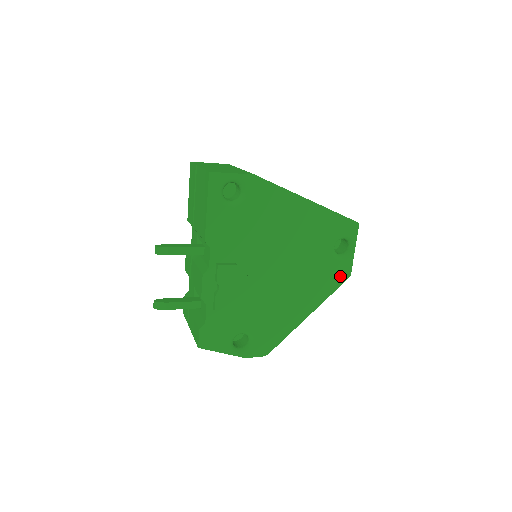
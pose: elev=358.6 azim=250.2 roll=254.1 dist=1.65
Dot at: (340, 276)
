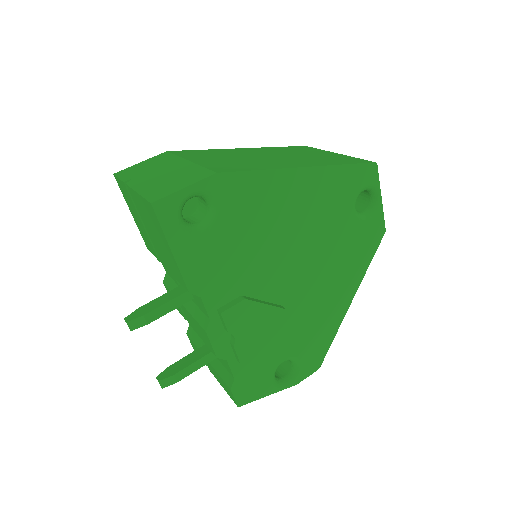
Dot at: (373, 238)
